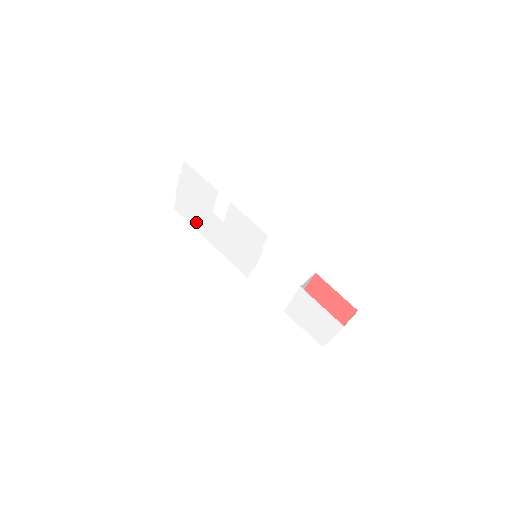
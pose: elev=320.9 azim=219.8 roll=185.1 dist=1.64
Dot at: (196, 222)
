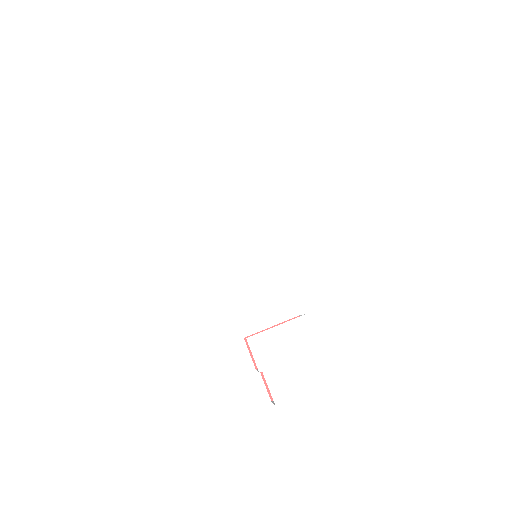
Dot at: (196, 173)
